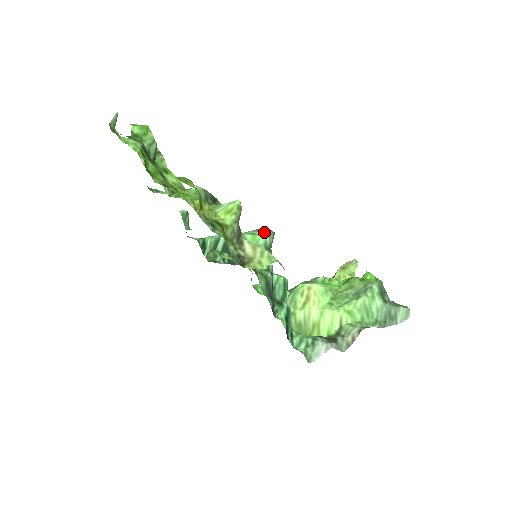
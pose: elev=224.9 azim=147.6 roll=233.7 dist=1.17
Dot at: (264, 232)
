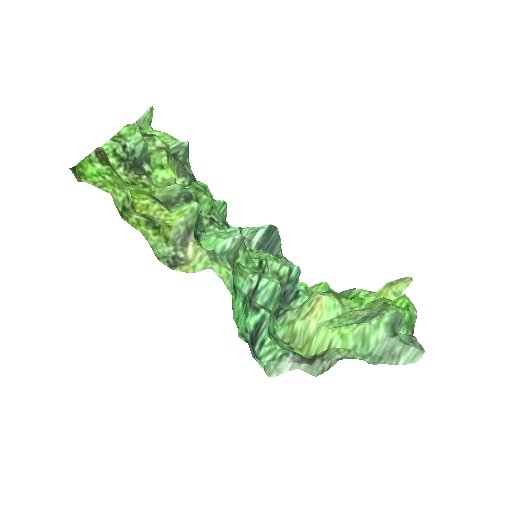
Dot at: (231, 236)
